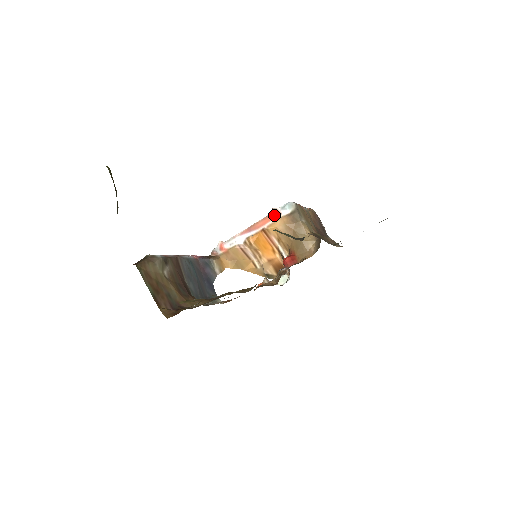
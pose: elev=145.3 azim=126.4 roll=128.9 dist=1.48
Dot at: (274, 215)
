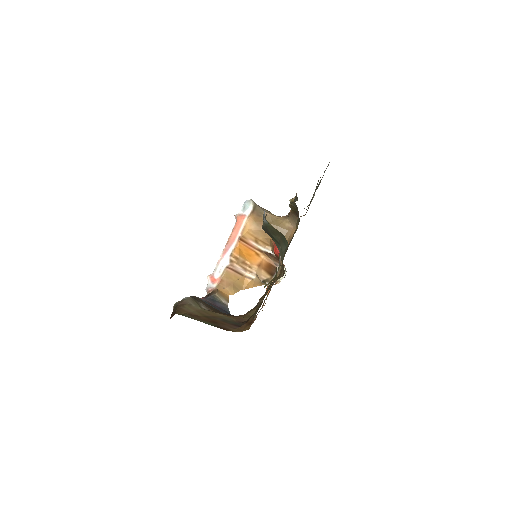
Dot at: (240, 220)
